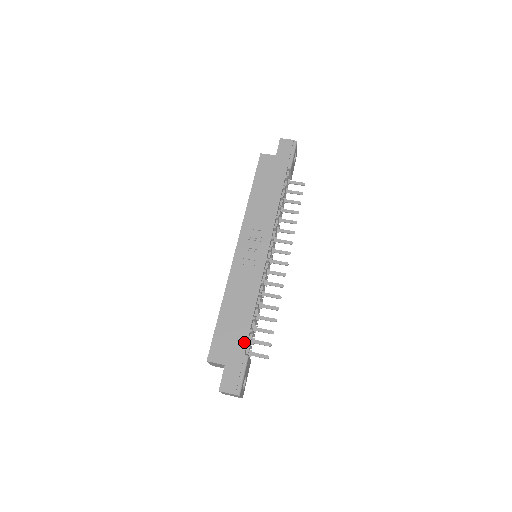
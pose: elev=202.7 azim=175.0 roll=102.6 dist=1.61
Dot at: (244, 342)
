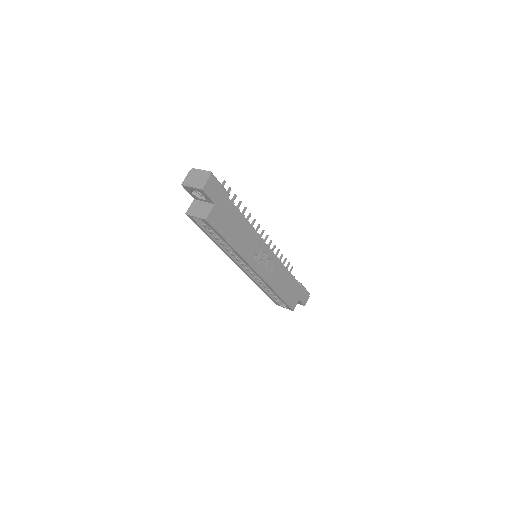
Dot at: (297, 284)
